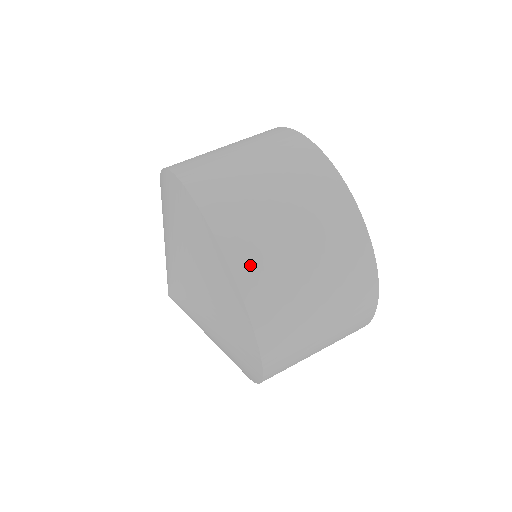
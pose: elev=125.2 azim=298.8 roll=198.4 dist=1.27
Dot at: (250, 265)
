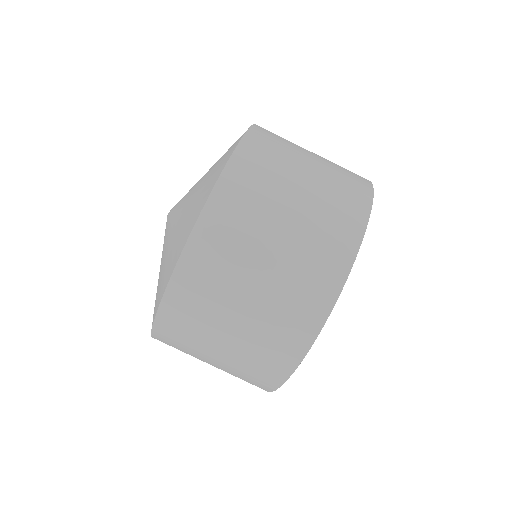
Dot at: occluded
